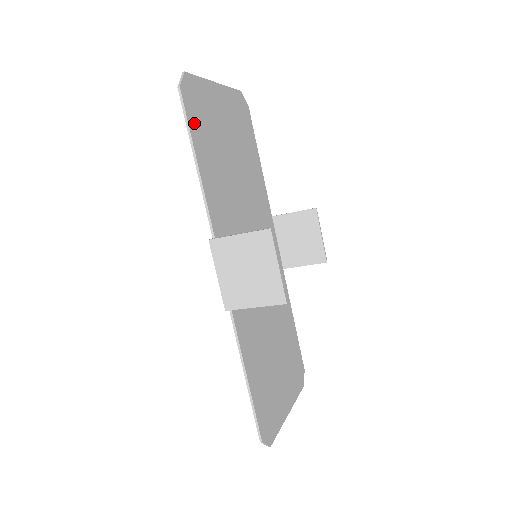
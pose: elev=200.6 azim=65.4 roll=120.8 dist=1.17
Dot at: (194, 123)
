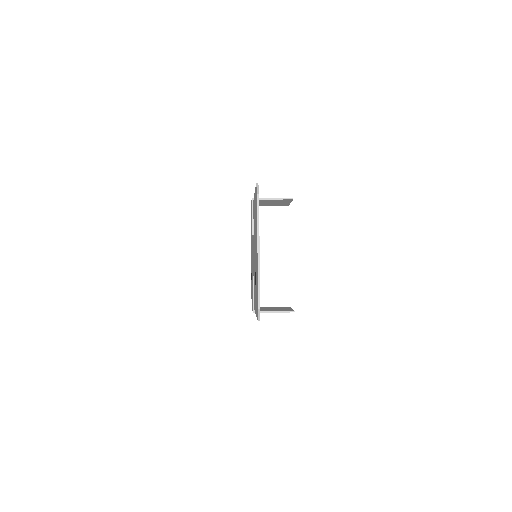
Dot at: occluded
